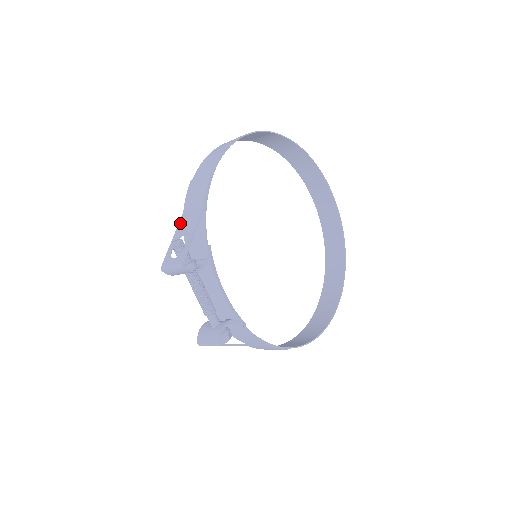
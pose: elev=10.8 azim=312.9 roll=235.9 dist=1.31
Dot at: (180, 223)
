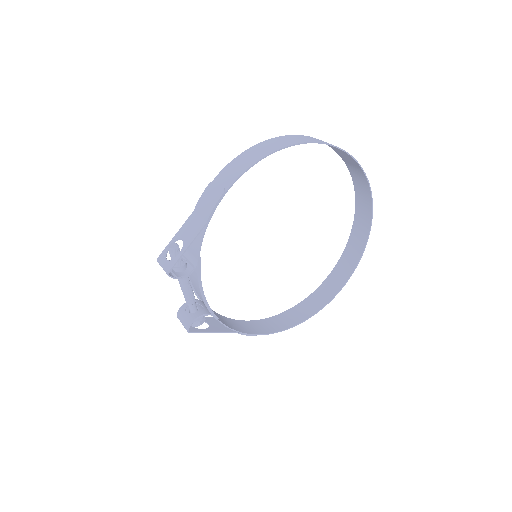
Dot at: (186, 223)
